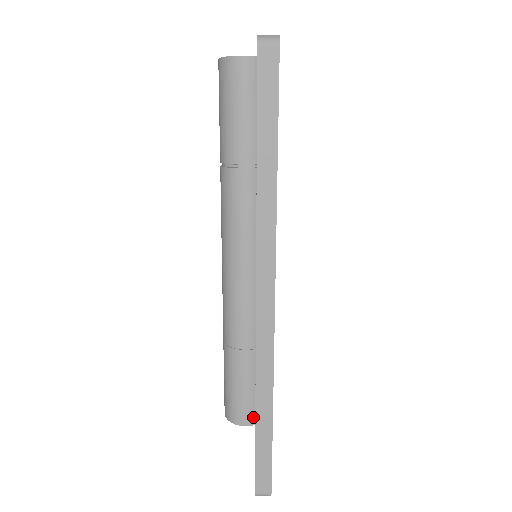
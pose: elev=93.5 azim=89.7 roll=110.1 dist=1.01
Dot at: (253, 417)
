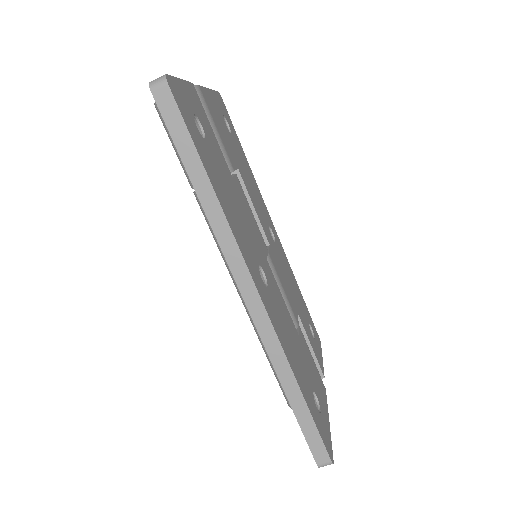
Dot at: occluded
